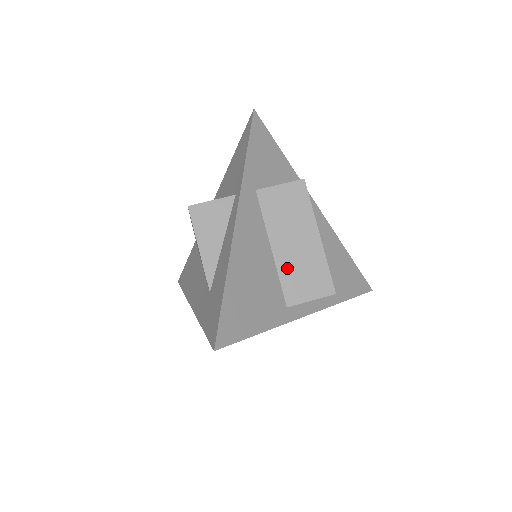
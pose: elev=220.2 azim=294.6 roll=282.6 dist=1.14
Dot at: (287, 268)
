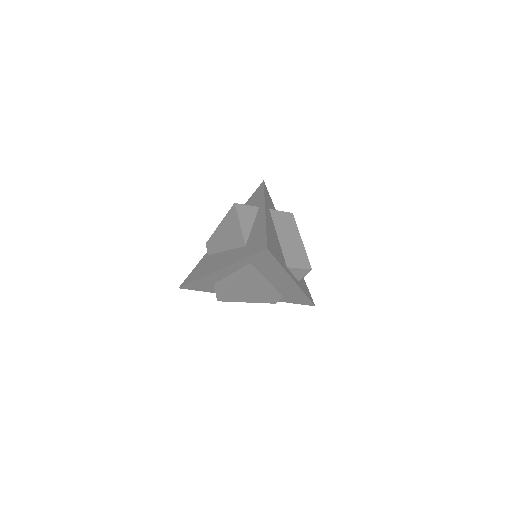
Dot at: (286, 249)
